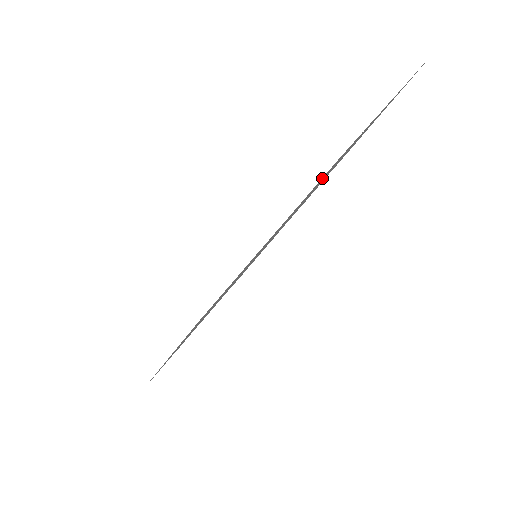
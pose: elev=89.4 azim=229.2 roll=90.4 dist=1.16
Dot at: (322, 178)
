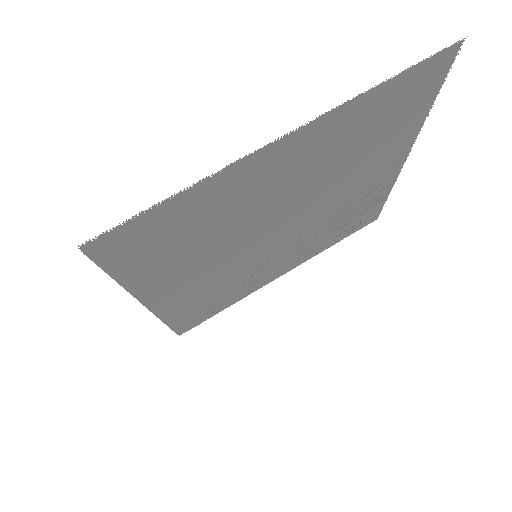
Dot at: (348, 211)
